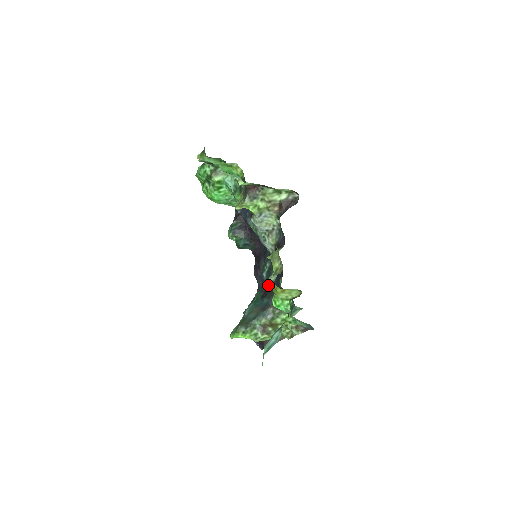
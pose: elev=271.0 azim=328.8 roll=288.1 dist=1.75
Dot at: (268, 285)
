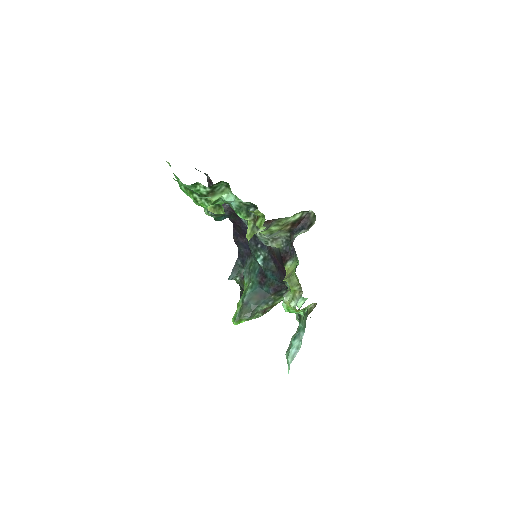
Dot at: (266, 275)
